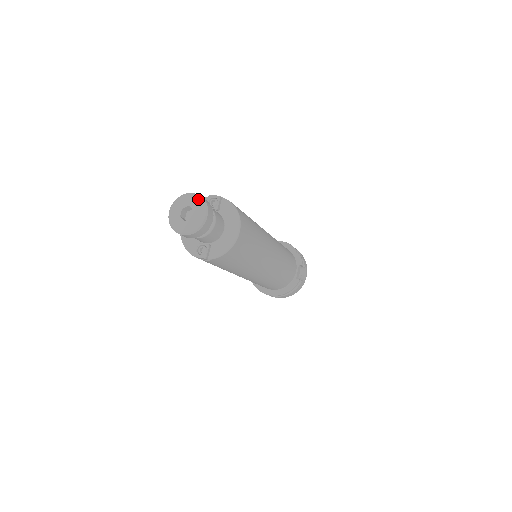
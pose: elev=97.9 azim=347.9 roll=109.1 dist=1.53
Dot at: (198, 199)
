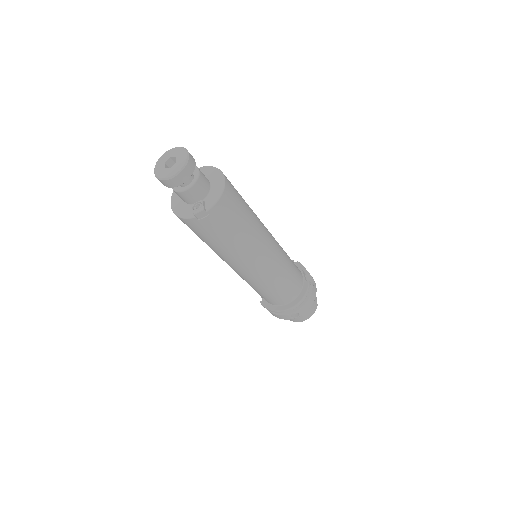
Dot at: (176, 149)
